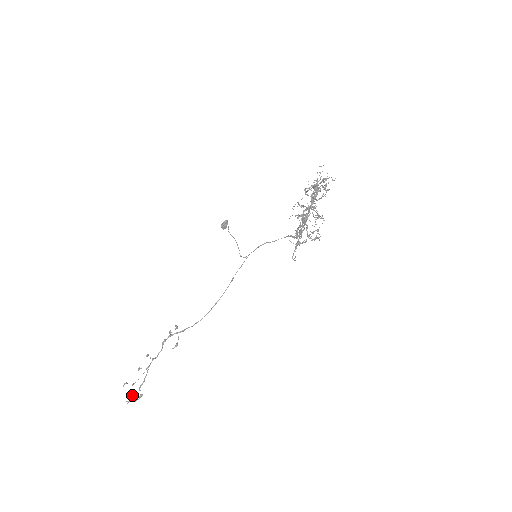
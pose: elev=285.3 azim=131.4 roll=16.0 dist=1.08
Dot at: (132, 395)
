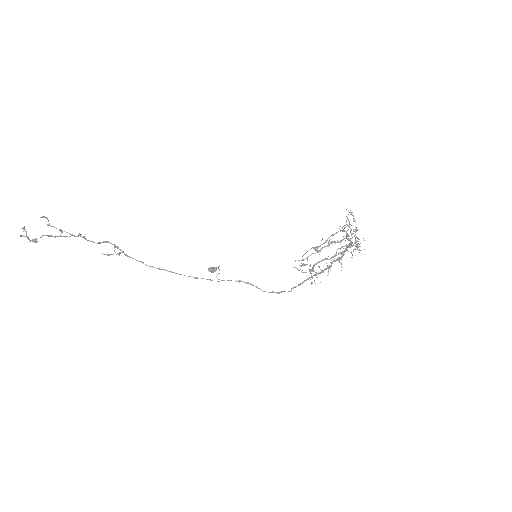
Dot at: (25, 236)
